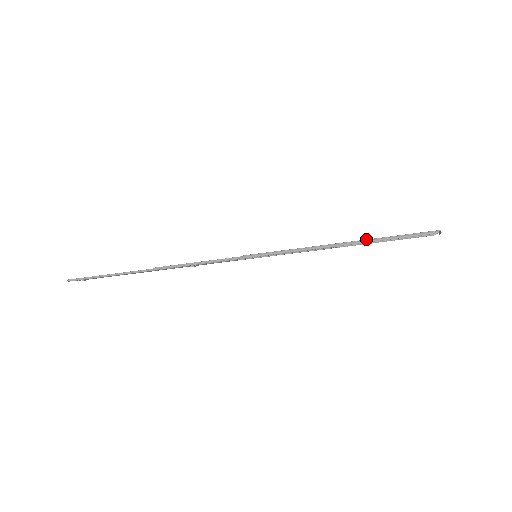
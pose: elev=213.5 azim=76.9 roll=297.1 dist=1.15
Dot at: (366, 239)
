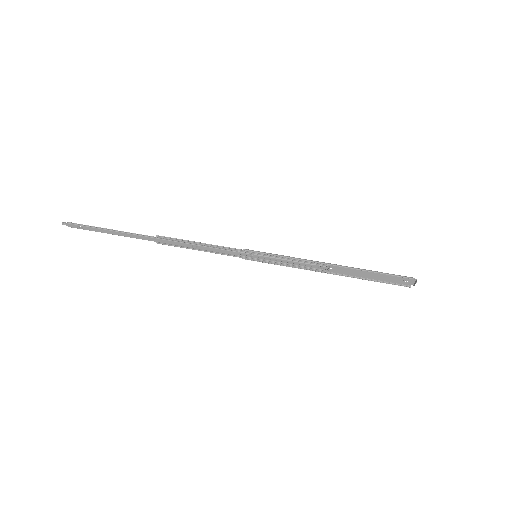
Dot at: occluded
